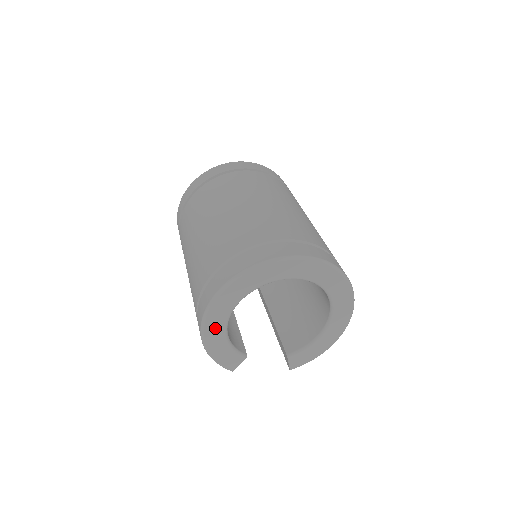
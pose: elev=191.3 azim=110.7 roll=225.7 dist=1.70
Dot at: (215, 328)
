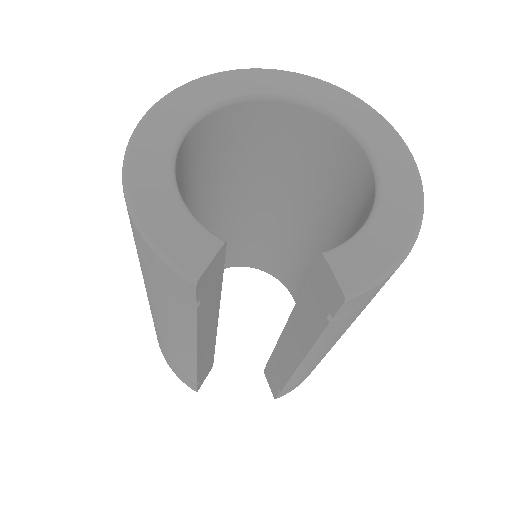
Dot at: (149, 164)
